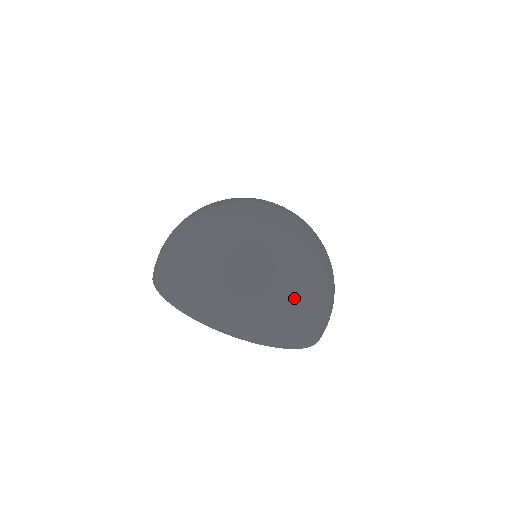
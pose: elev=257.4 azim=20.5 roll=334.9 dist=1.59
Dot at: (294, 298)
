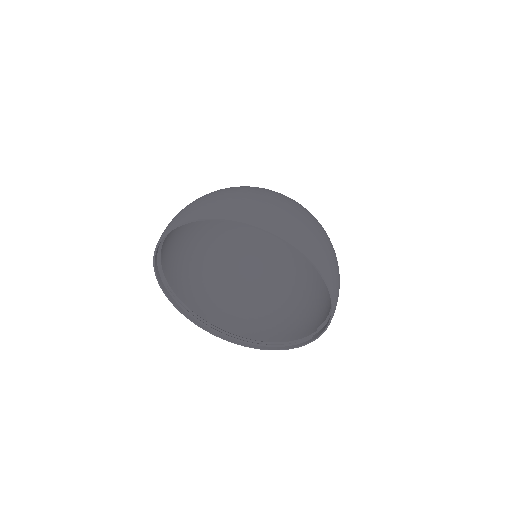
Dot at: (314, 223)
